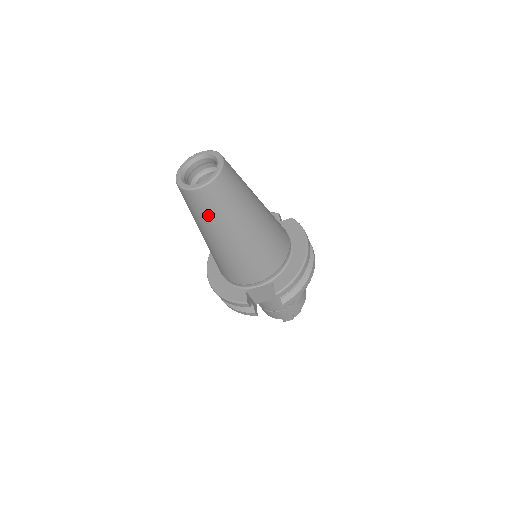
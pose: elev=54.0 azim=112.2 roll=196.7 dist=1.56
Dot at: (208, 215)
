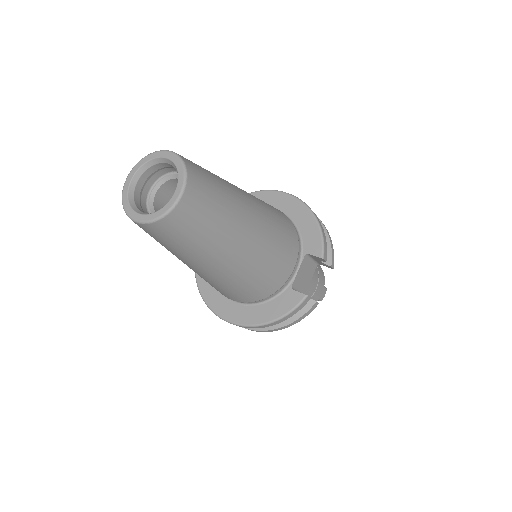
Dot at: (209, 227)
